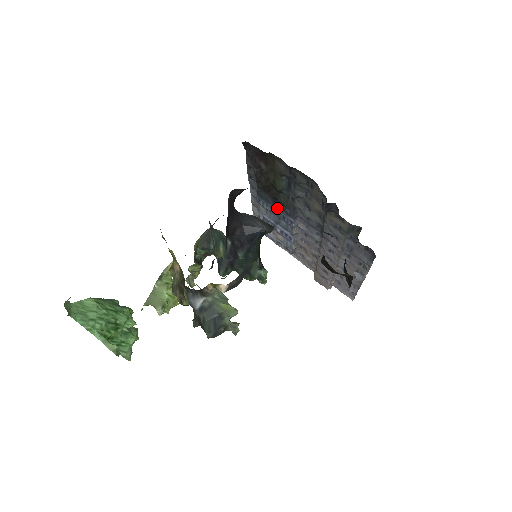
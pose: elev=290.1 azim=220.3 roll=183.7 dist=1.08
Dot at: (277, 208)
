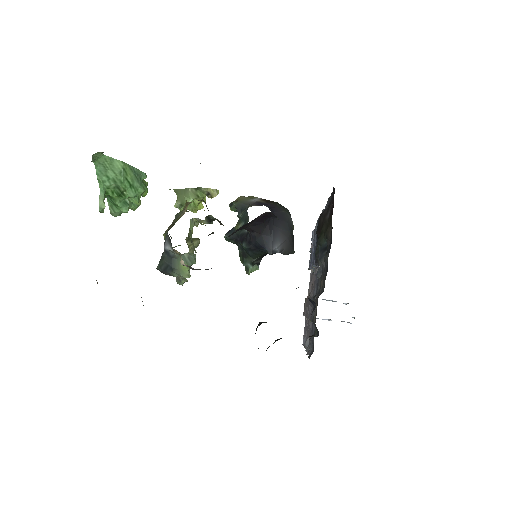
Dot at: occluded
